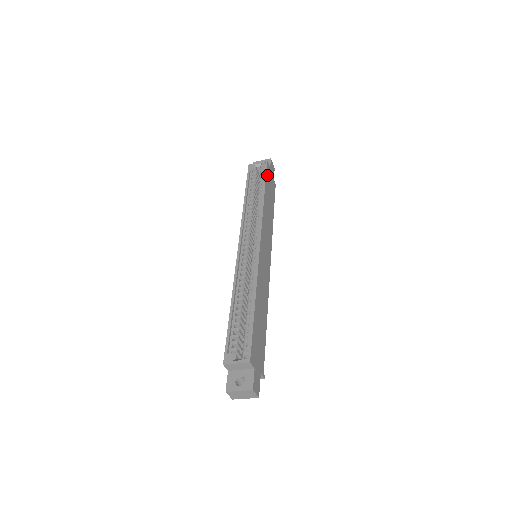
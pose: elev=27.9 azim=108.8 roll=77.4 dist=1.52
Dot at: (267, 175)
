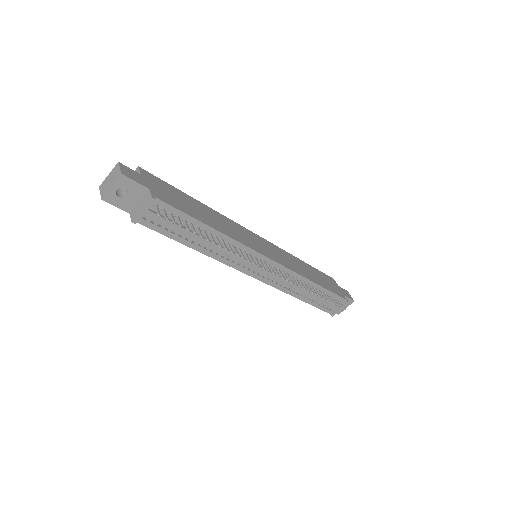
Dot at: (324, 275)
